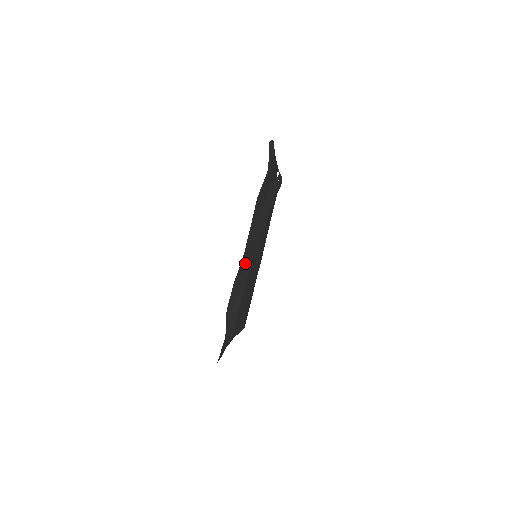
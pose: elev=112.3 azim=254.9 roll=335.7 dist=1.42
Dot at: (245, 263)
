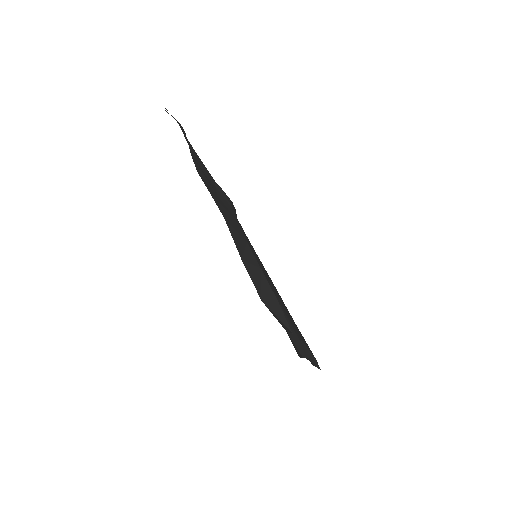
Dot at: (239, 242)
